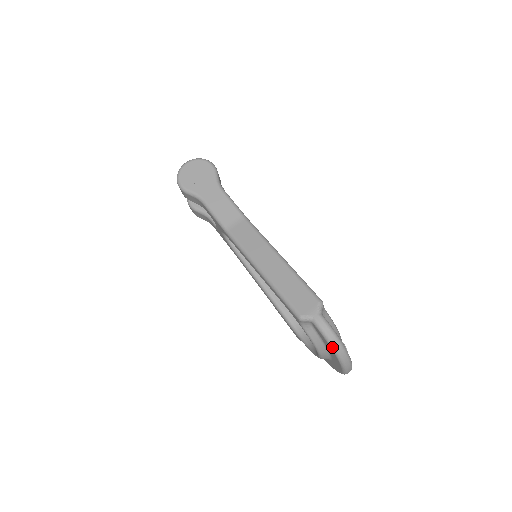
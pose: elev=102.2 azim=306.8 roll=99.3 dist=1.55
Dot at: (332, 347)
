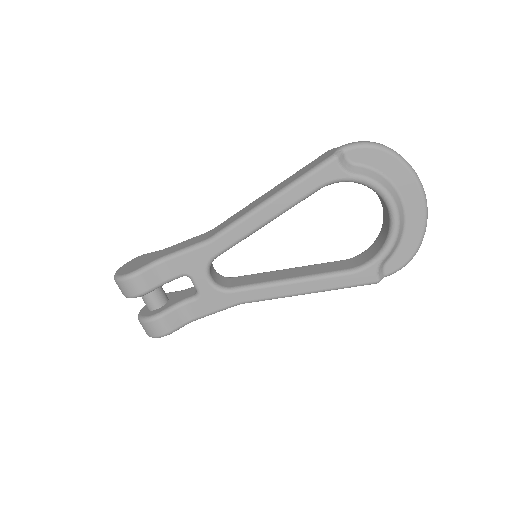
Dot at: (379, 146)
